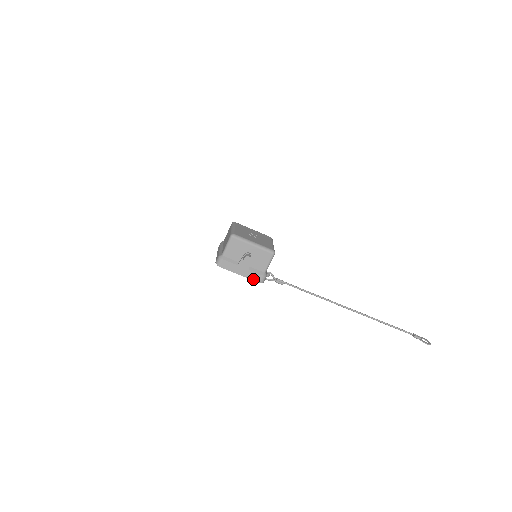
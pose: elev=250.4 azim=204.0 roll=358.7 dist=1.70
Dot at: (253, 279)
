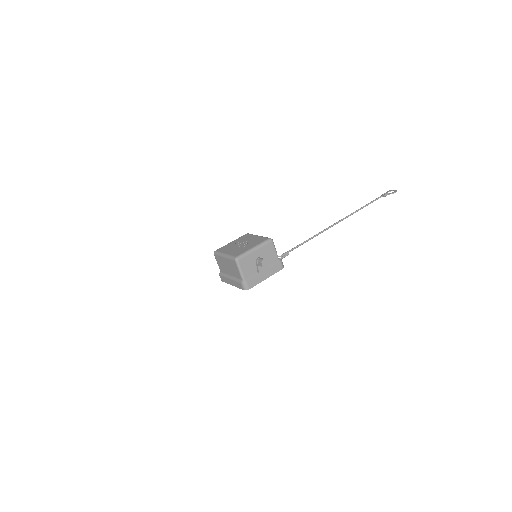
Dot at: occluded
